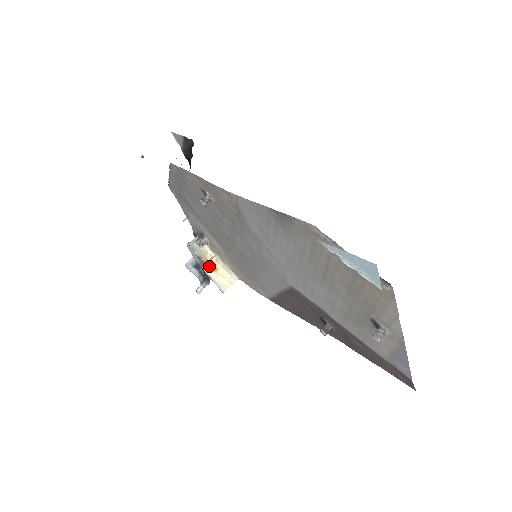
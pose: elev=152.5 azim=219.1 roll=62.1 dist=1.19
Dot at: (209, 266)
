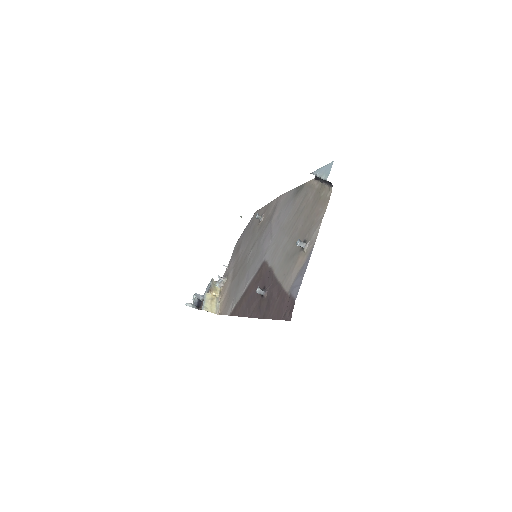
Dot at: (210, 295)
